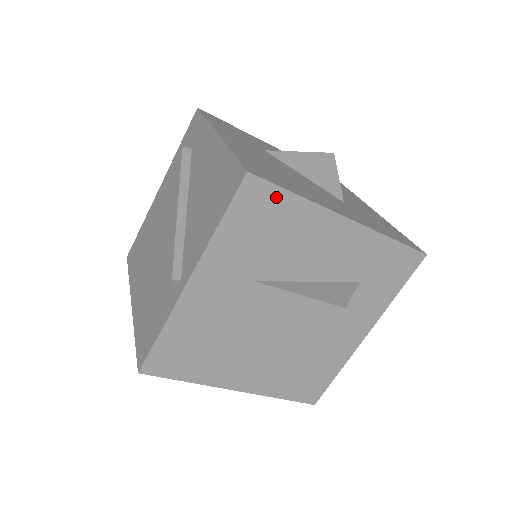
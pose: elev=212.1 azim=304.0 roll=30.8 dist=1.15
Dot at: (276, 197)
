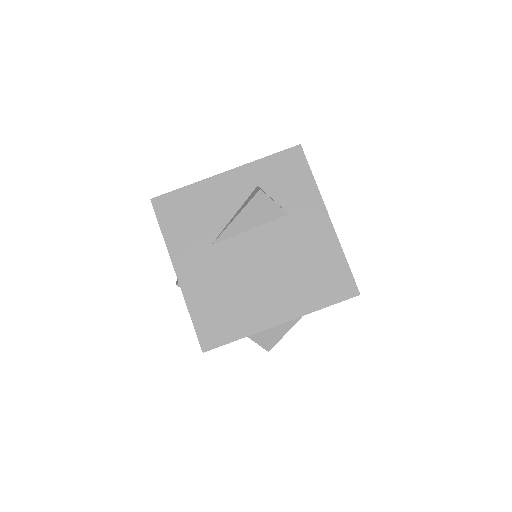
Dot at: (176, 197)
